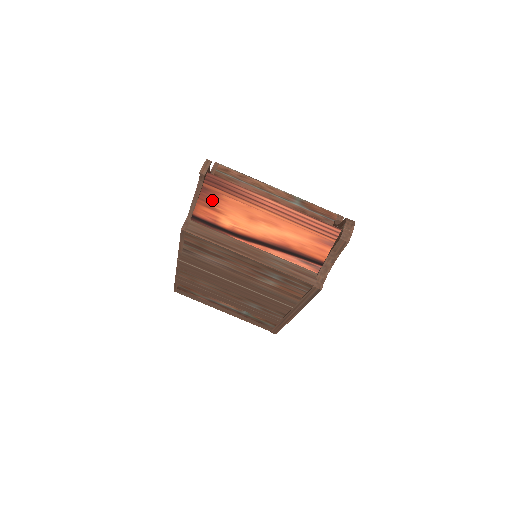
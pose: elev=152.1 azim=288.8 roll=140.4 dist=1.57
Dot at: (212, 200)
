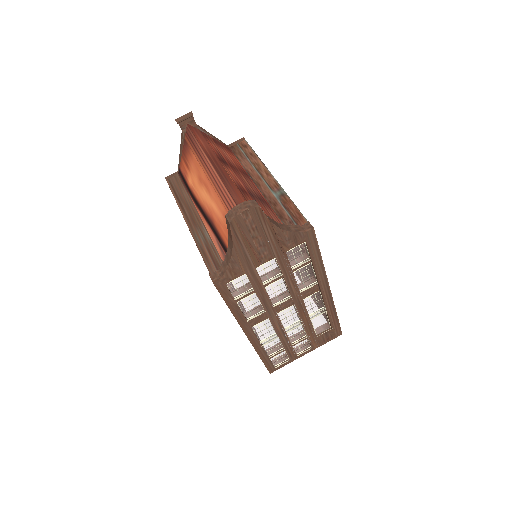
Dot at: (187, 154)
